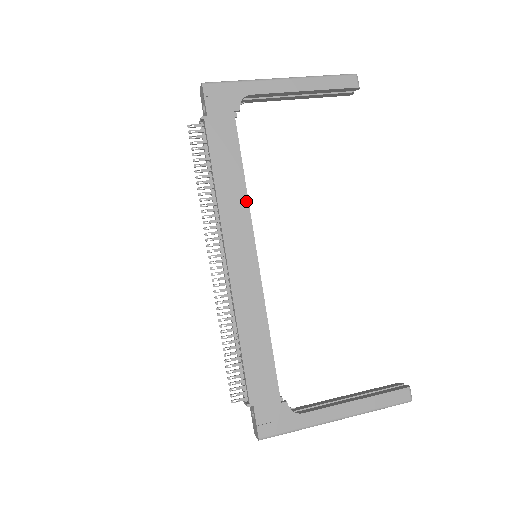
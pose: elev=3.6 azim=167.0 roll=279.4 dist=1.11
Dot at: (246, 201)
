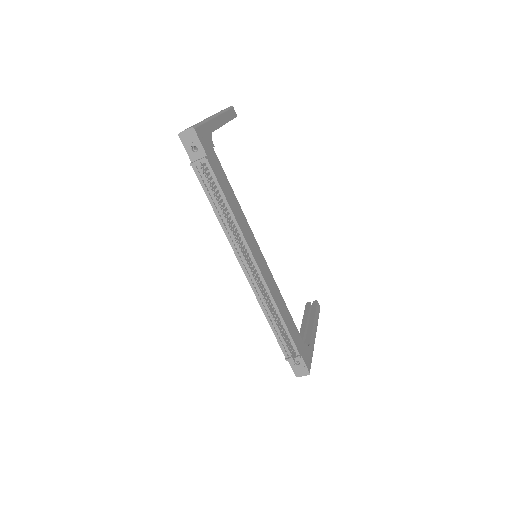
Dot at: (244, 217)
